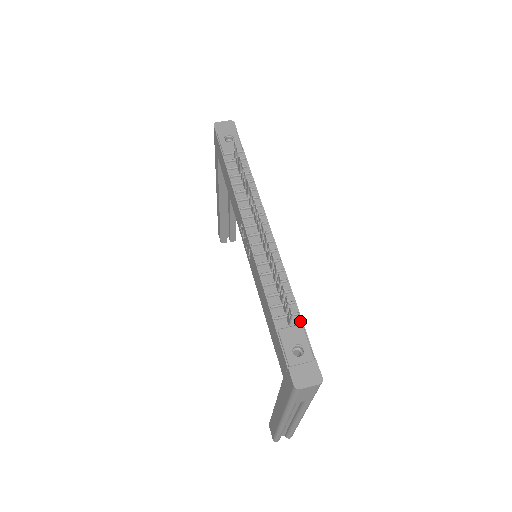
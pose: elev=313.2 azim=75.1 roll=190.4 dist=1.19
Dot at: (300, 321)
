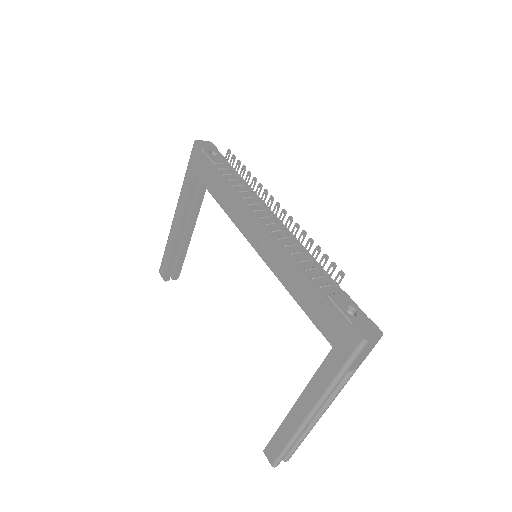
Dot at: (340, 290)
